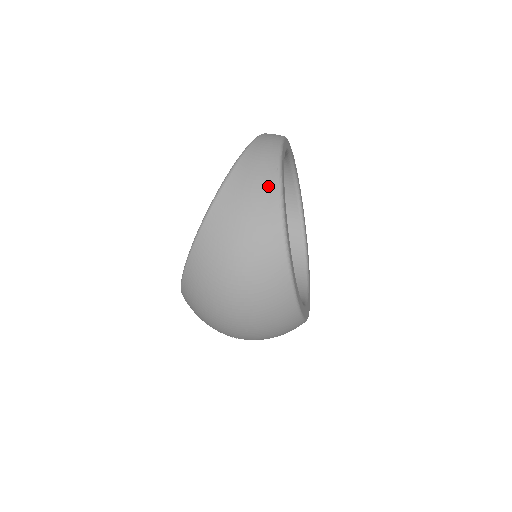
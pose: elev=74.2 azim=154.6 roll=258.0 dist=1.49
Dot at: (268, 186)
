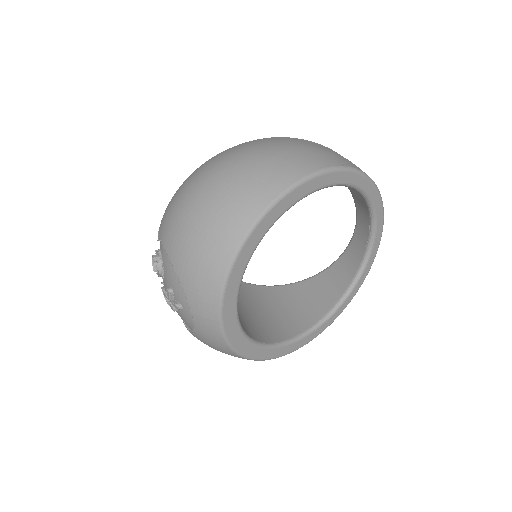
Dot at: (350, 163)
